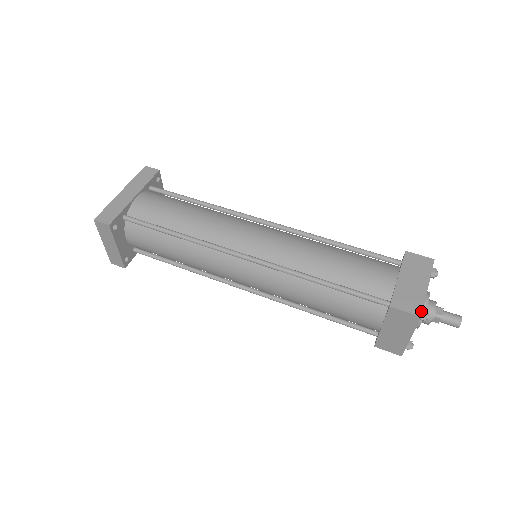
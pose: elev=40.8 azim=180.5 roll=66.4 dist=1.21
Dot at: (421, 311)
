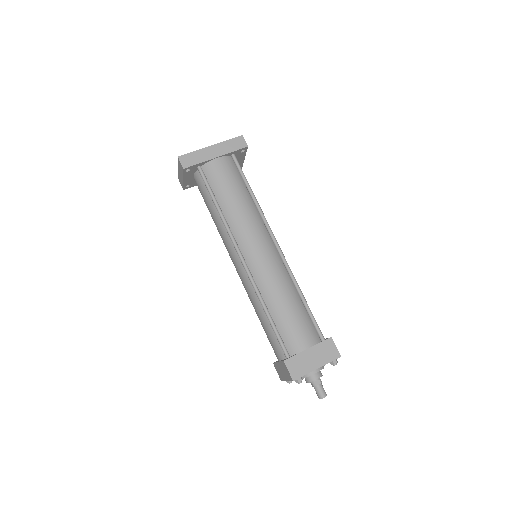
Dot at: (297, 378)
